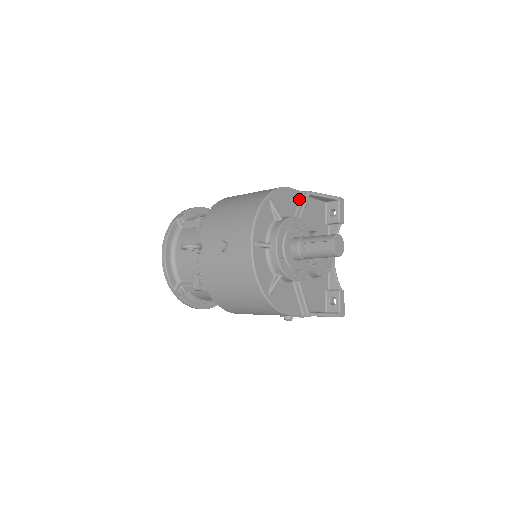
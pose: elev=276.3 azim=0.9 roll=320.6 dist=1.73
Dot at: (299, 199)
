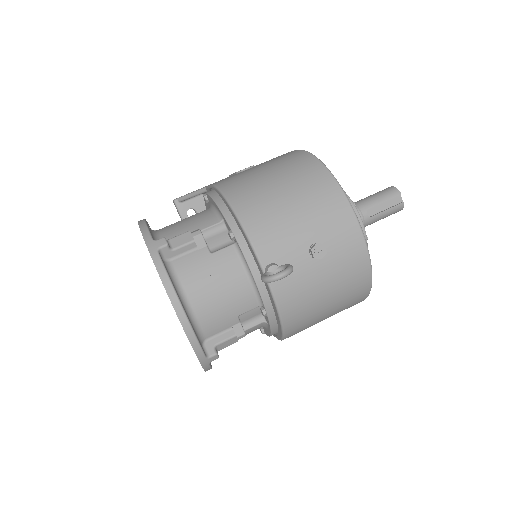
Dot at: occluded
